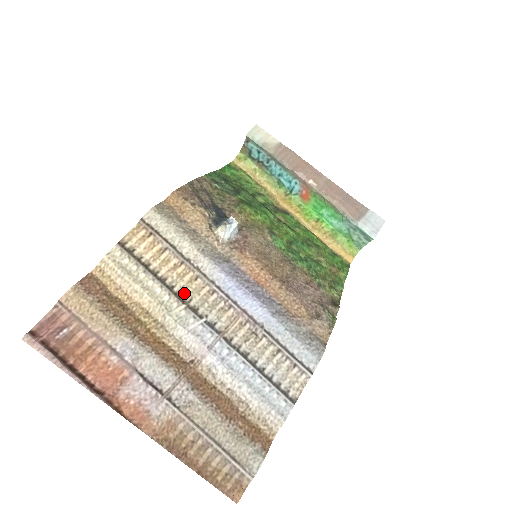
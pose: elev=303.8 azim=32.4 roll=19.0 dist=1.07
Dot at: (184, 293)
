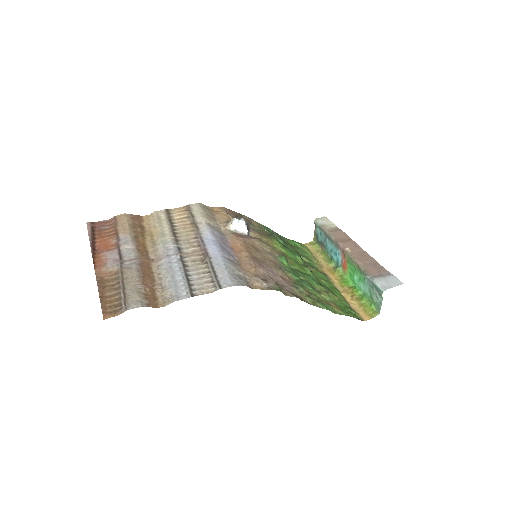
Dot at: (179, 234)
